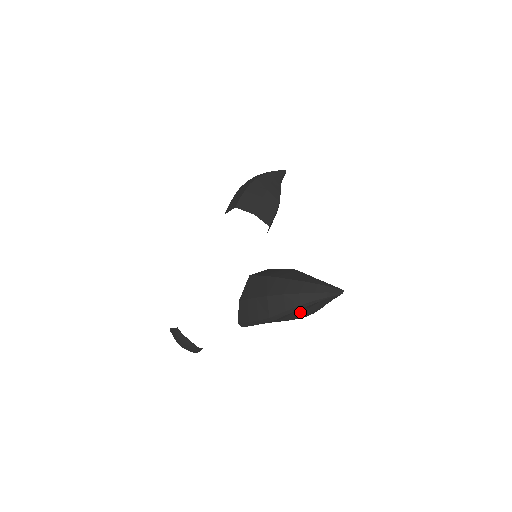
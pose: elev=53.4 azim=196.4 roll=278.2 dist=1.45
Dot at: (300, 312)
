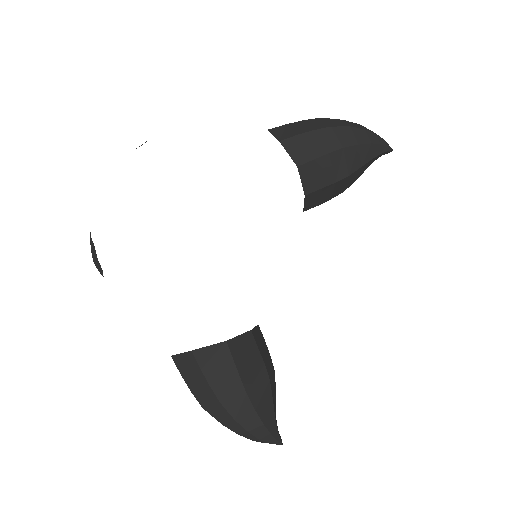
Dot at: occluded
